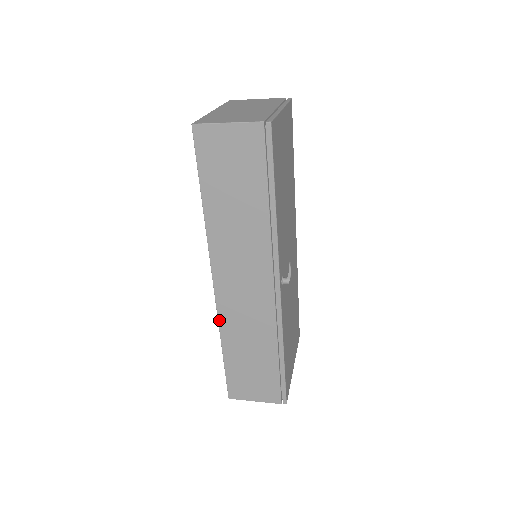
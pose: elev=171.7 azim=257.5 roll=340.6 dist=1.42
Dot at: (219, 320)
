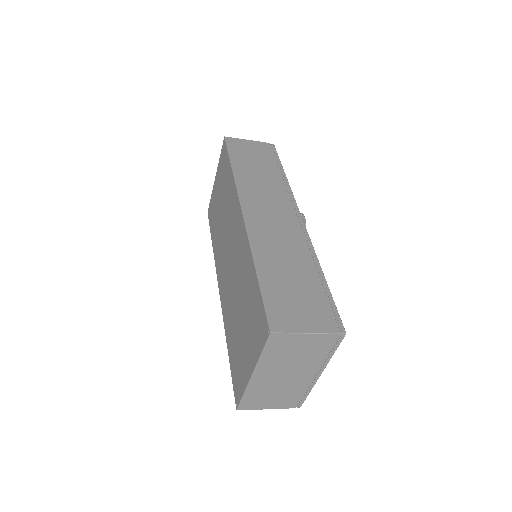
Dot at: (250, 240)
